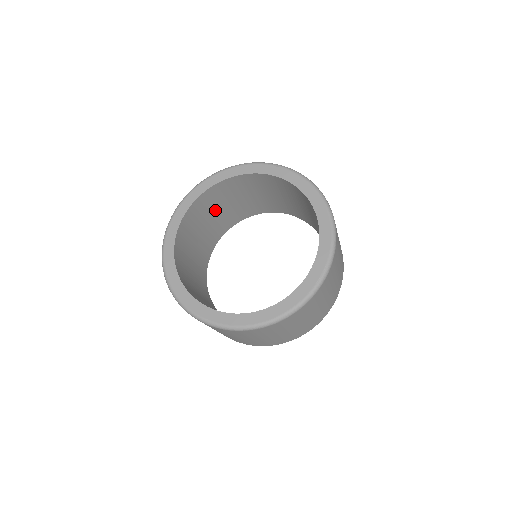
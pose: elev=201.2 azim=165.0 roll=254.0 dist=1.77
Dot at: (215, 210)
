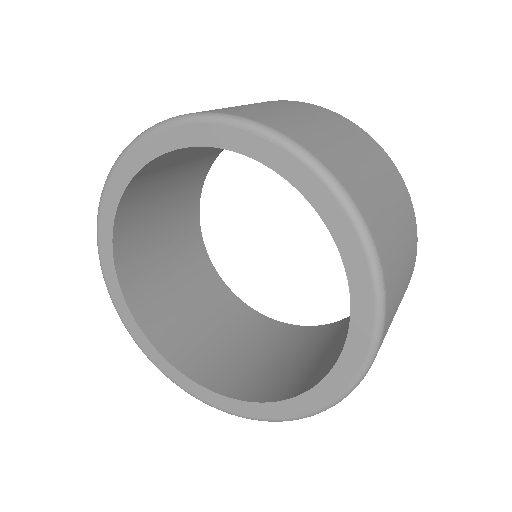
Dot at: (170, 174)
